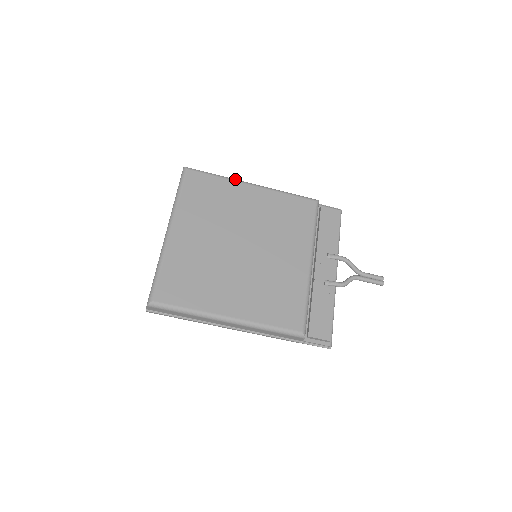
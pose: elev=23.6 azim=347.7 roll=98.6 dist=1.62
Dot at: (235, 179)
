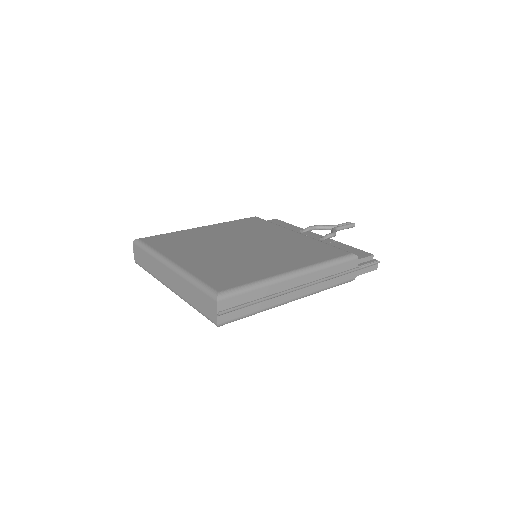
Dot at: (184, 230)
